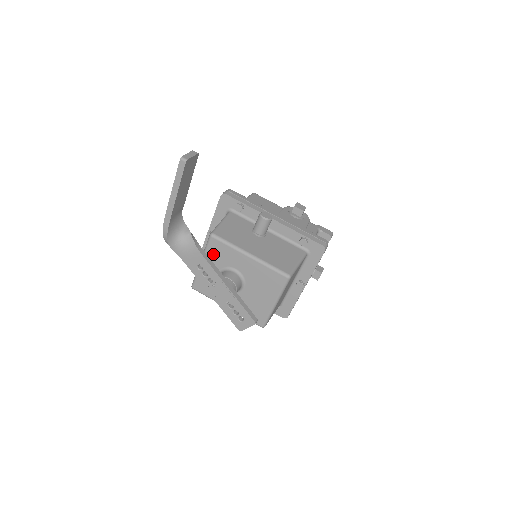
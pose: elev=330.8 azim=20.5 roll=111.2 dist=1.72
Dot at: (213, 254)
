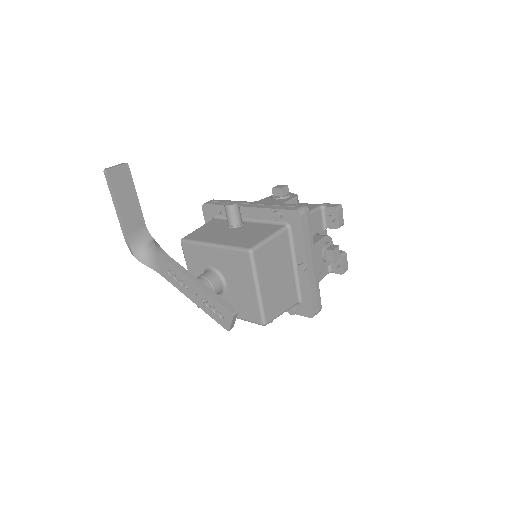
Dot at: (191, 260)
